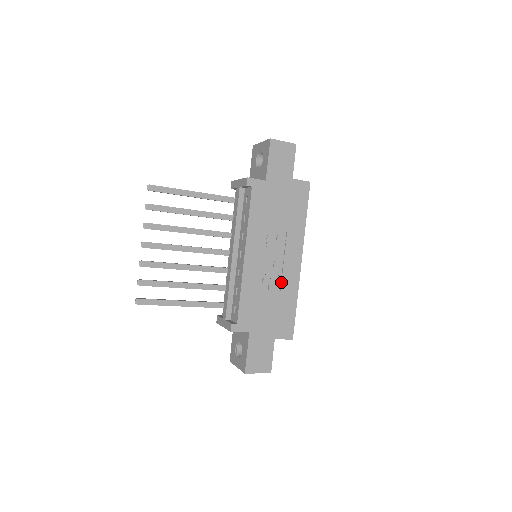
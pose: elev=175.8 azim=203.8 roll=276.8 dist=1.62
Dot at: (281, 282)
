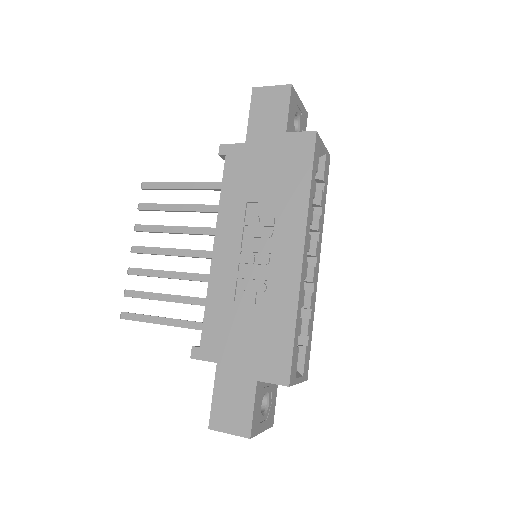
Dot at: (268, 287)
